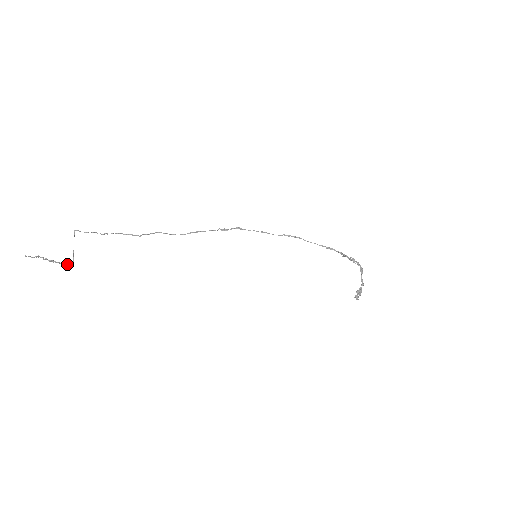
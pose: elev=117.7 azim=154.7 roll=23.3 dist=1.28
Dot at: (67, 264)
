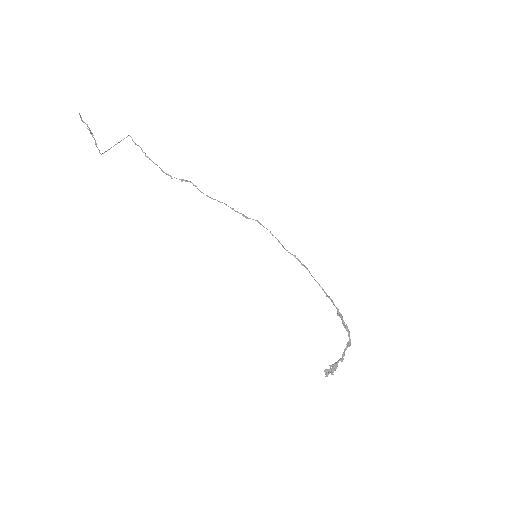
Dot at: occluded
